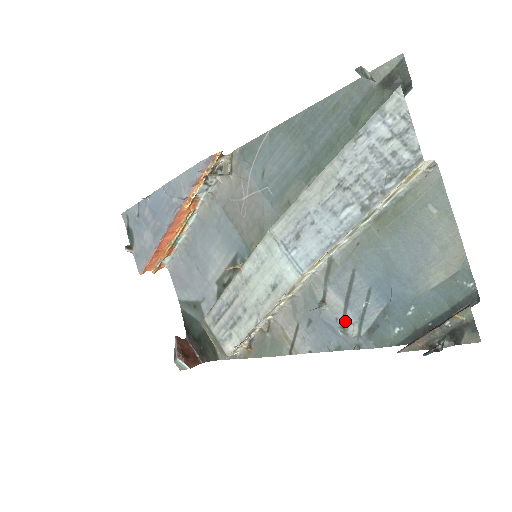
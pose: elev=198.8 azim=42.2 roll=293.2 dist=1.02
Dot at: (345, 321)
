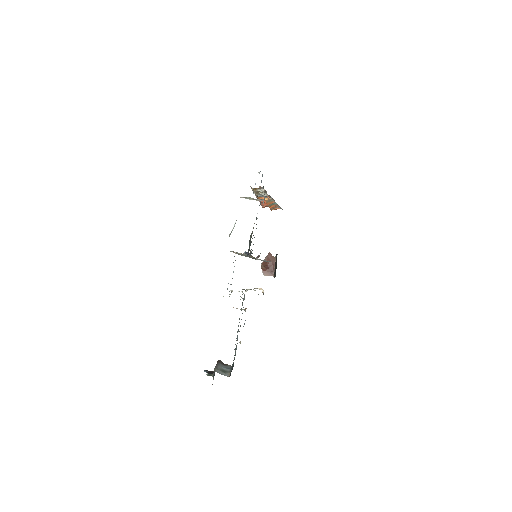
Dot at: occluded
